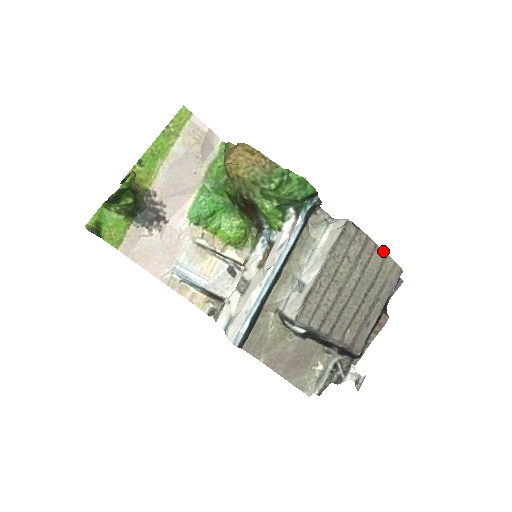
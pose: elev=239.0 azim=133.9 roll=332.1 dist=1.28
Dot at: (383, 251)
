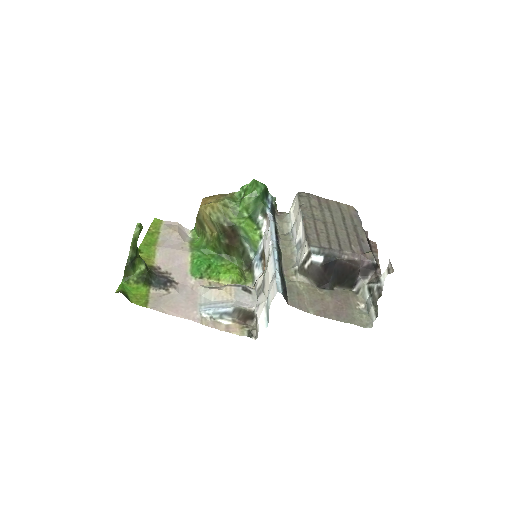
Dot at: (333, 201)
